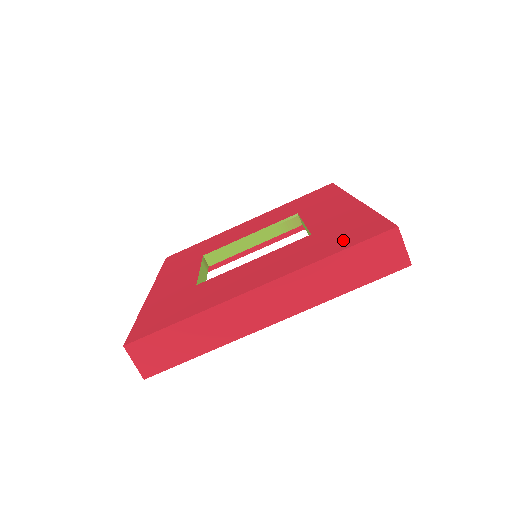
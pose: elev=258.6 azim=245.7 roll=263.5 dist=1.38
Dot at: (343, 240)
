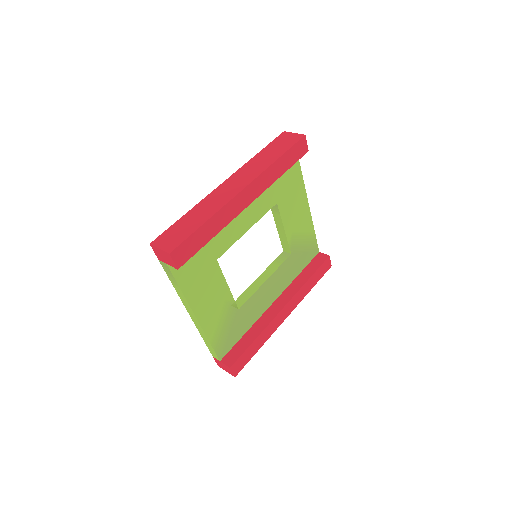
Dot at: occluded
